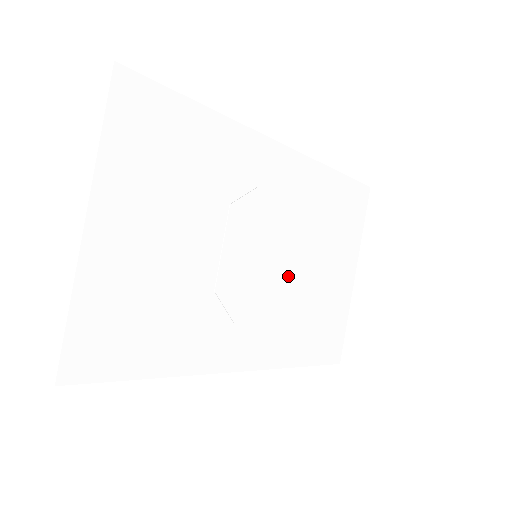
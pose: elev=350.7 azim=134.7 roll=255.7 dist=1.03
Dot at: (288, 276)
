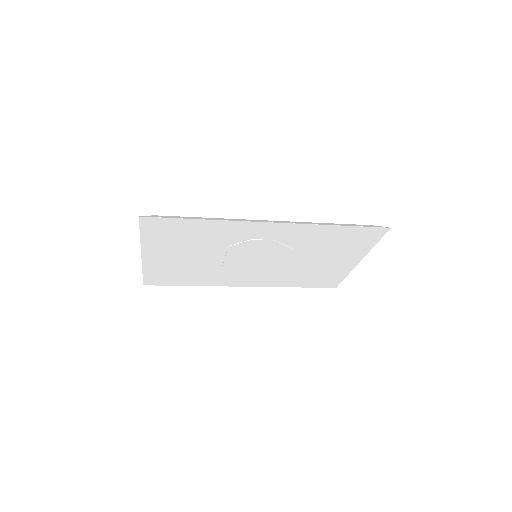
Dot at: (282, 264)
